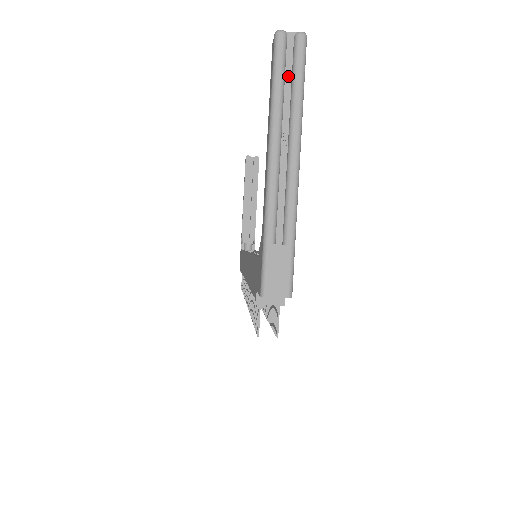
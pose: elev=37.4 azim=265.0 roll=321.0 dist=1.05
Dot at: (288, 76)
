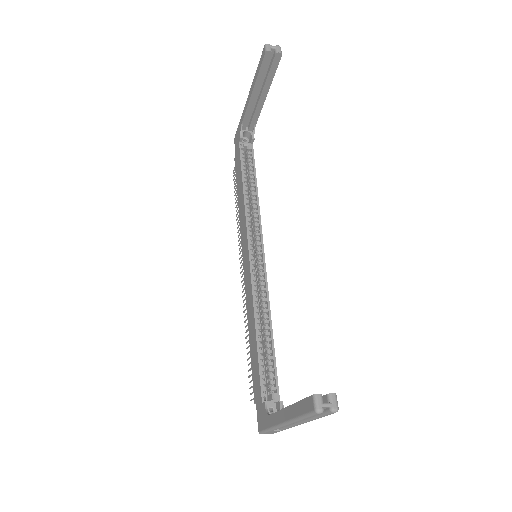
Dot at: occluded
